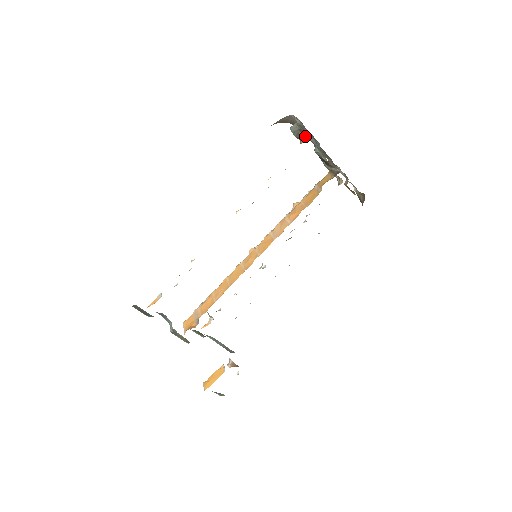
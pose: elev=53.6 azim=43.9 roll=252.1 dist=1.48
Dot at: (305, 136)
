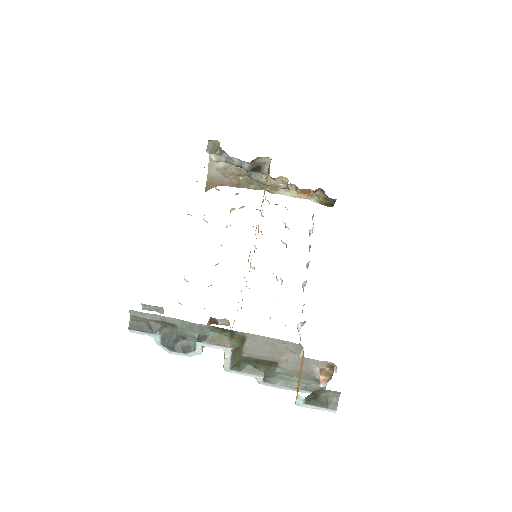
Dot at: (219, 143)
